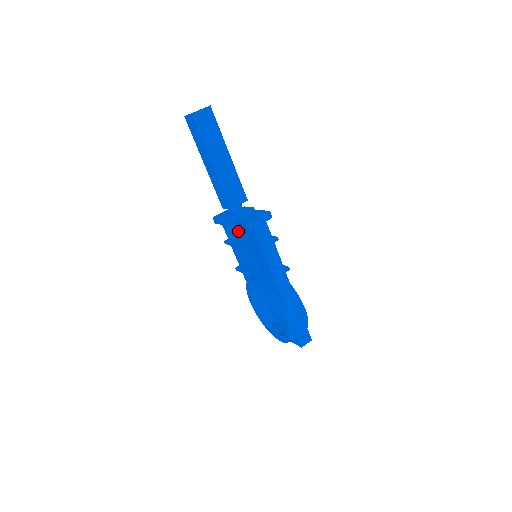
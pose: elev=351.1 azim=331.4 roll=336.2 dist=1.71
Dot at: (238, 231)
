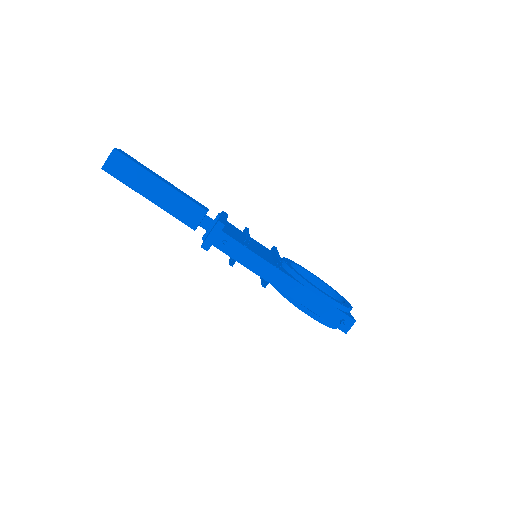
Dot at: occluded
